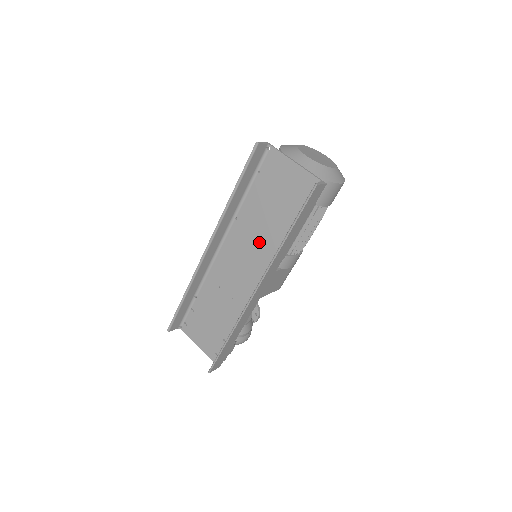
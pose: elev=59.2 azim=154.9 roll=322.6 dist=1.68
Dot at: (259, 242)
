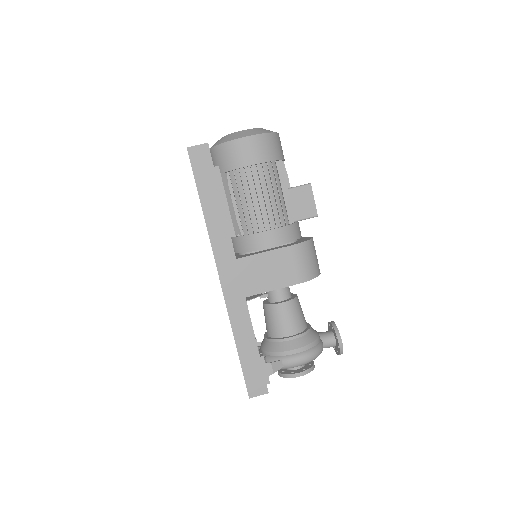
Dot at: occluded
